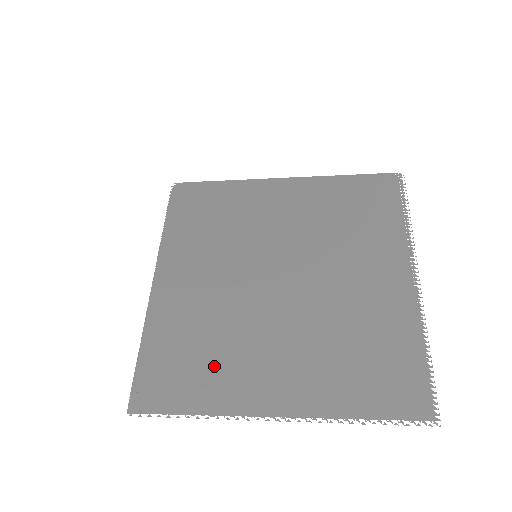
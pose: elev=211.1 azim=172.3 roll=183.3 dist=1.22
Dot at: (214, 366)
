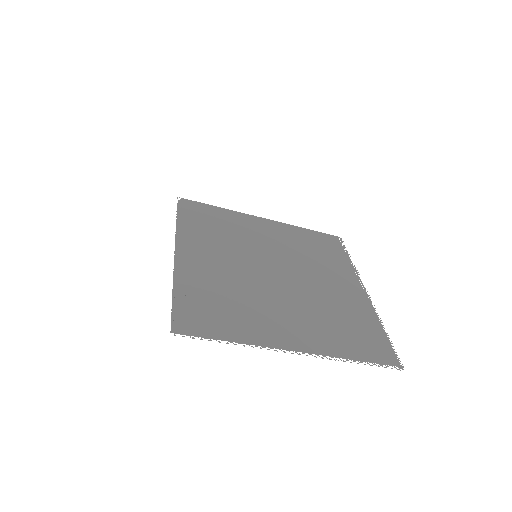
Dot at: (241, 314)
